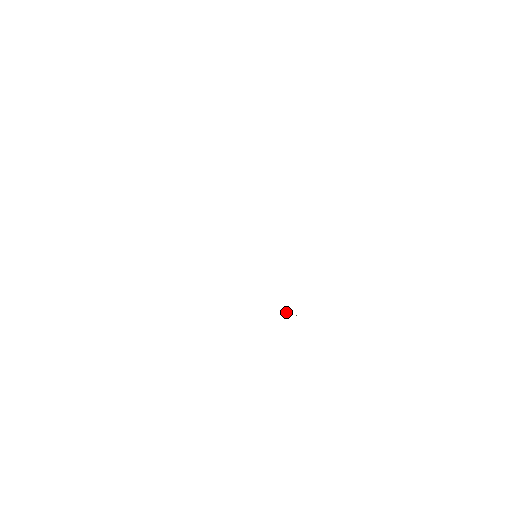
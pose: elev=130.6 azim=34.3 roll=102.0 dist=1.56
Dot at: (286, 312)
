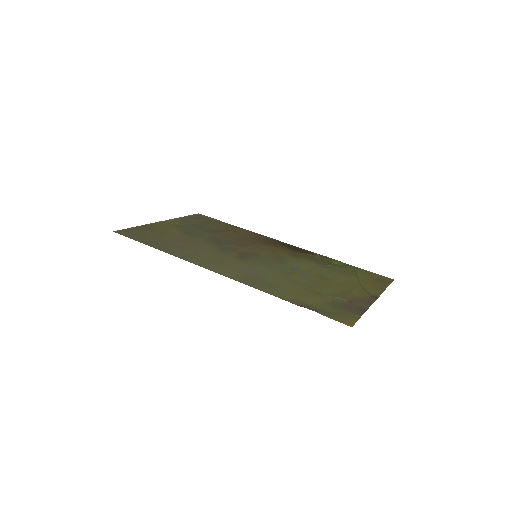
Dot at: (316, 254)
